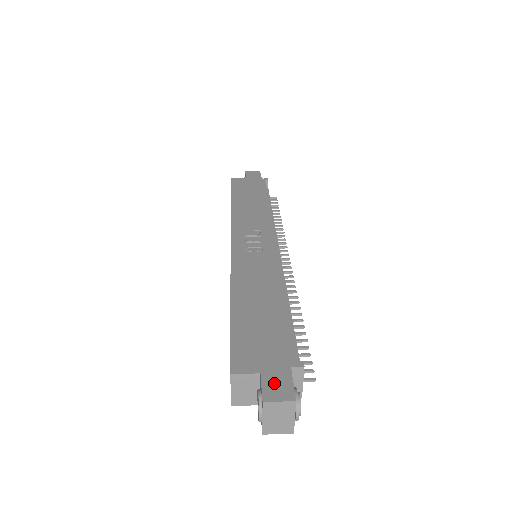
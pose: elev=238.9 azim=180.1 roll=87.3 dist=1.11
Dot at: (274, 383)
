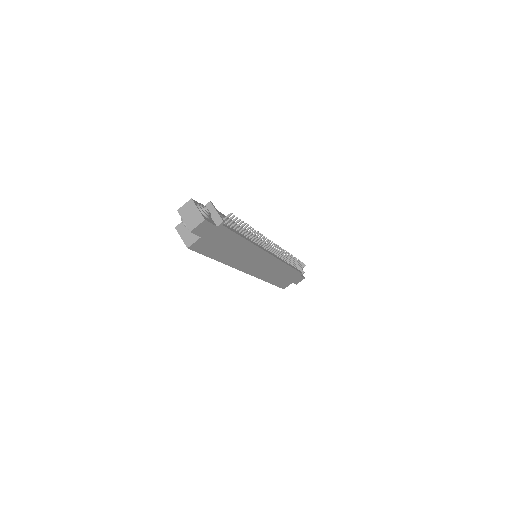
Dot at: occluded
